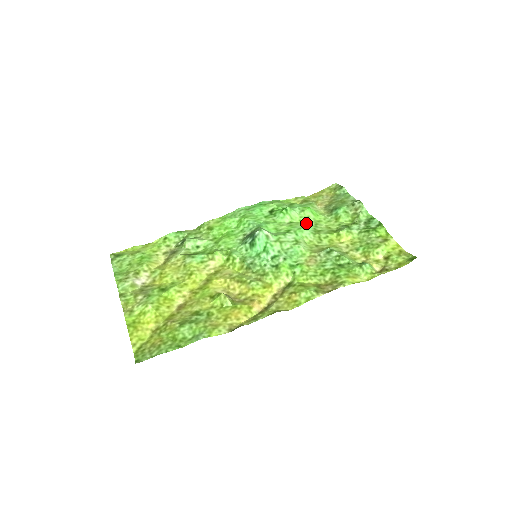
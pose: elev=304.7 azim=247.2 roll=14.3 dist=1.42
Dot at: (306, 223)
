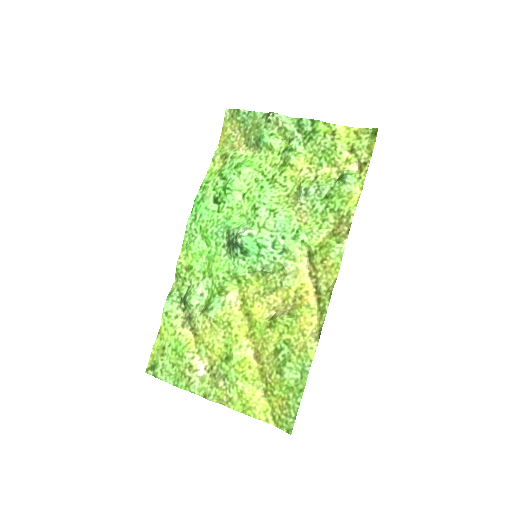
Dot at: (256, 183)
